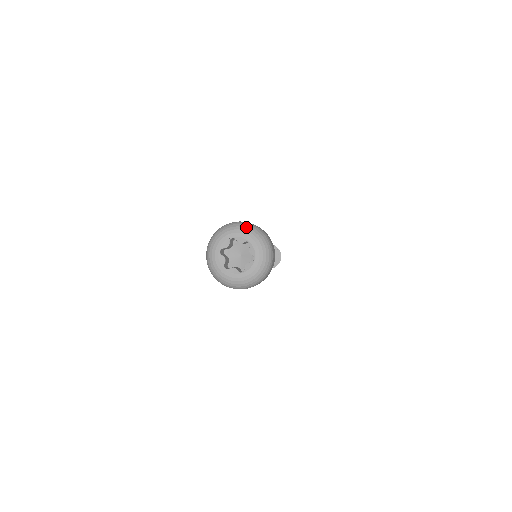
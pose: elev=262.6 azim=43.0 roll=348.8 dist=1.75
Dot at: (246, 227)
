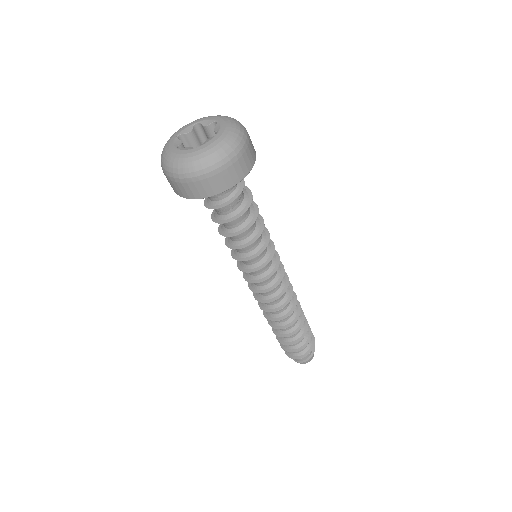
Dot at: occluded
